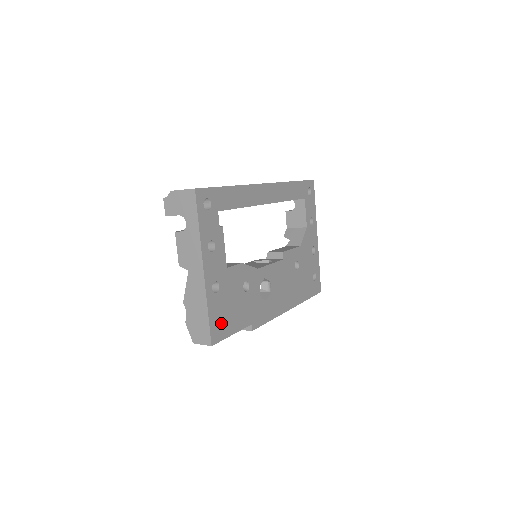
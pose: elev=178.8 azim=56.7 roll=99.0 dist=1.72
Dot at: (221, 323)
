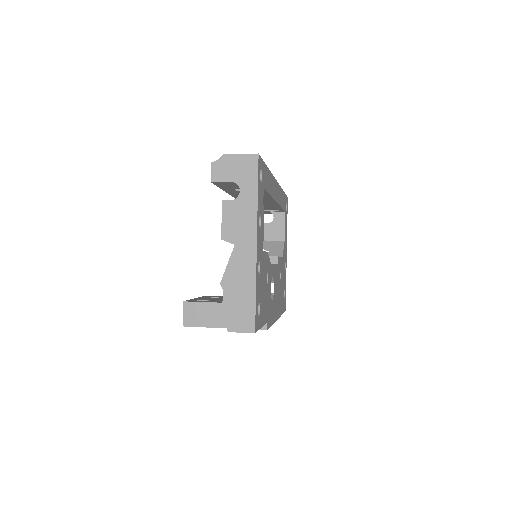
Dot at: occluded
